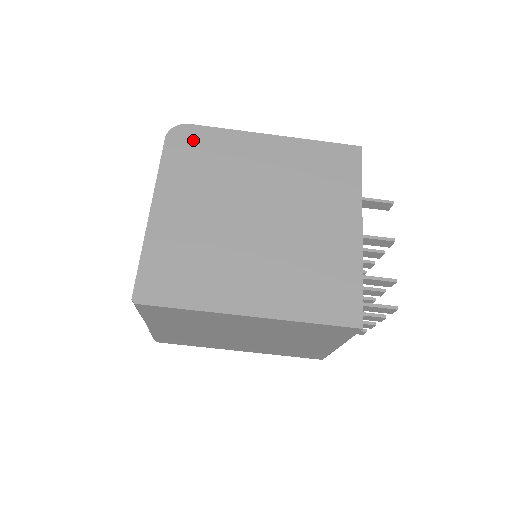
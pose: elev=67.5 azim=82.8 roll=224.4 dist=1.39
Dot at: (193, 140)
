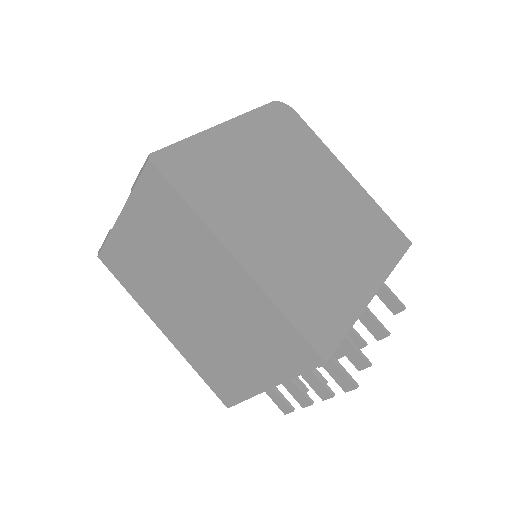
Dot at: (291, 122)
